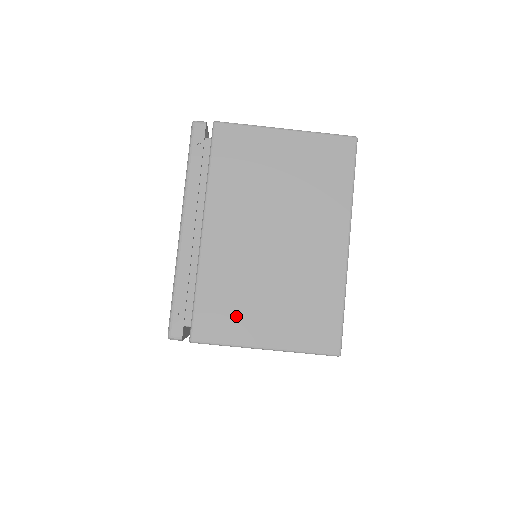
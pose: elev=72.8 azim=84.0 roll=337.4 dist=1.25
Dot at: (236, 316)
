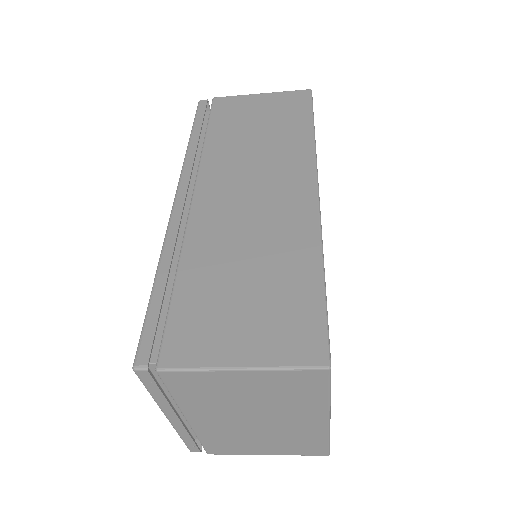
Dot at: (238, 447)
